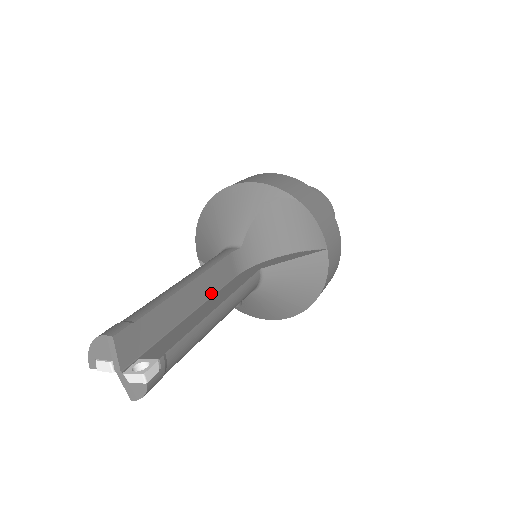
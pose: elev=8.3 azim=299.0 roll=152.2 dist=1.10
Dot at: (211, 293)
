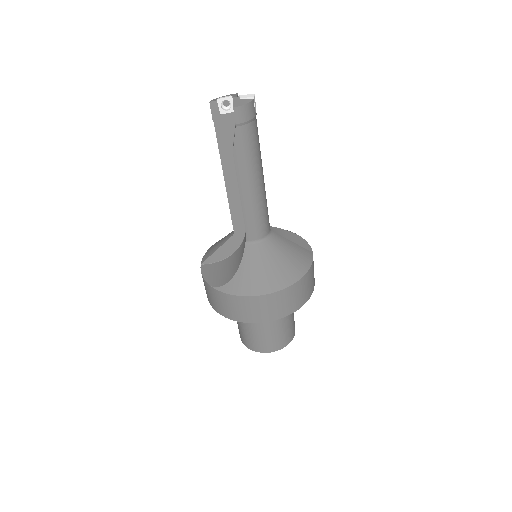
Dot at: occluded
